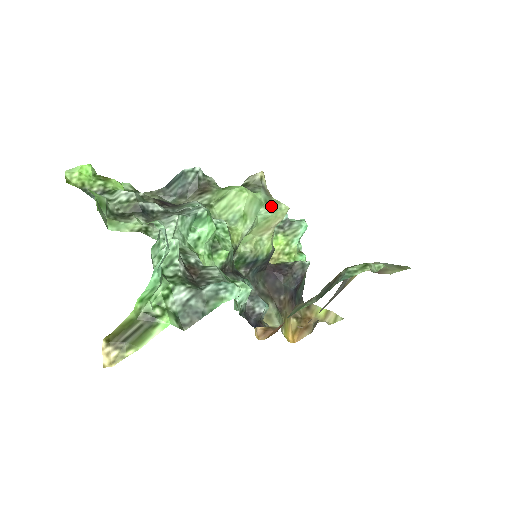
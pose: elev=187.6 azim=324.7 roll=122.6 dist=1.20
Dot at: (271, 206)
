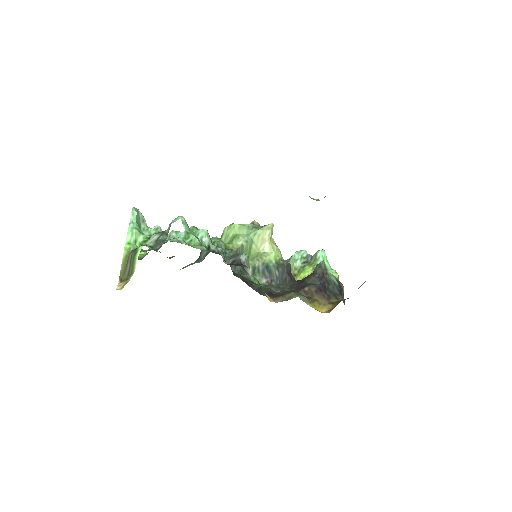
Dot at: (259, 228)
